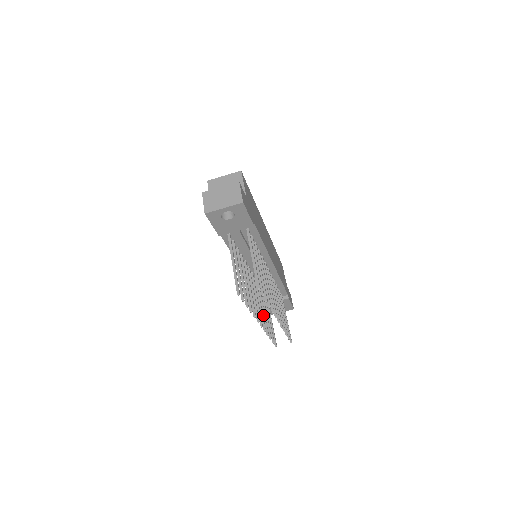
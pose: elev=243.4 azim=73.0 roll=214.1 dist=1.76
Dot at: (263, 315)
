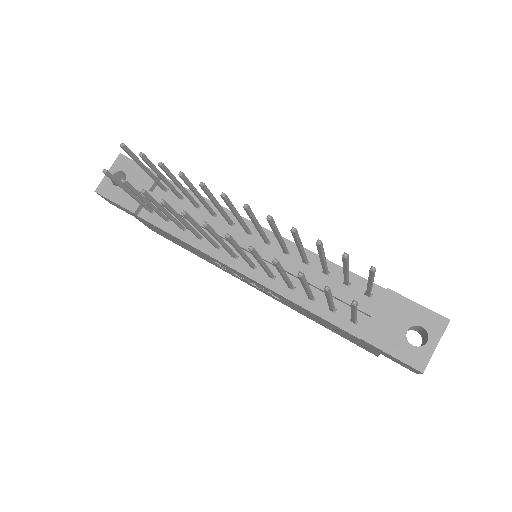
Dot at: (279, 272)
